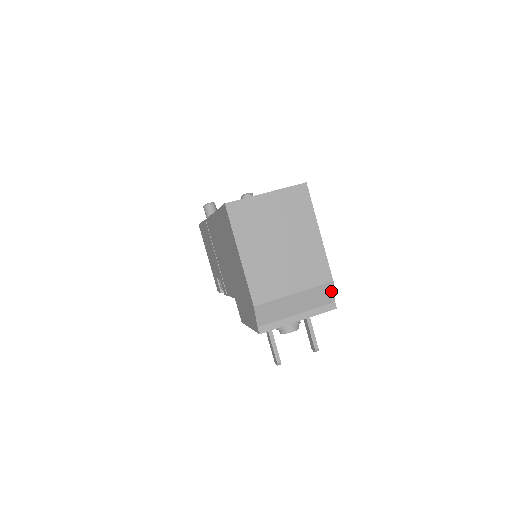
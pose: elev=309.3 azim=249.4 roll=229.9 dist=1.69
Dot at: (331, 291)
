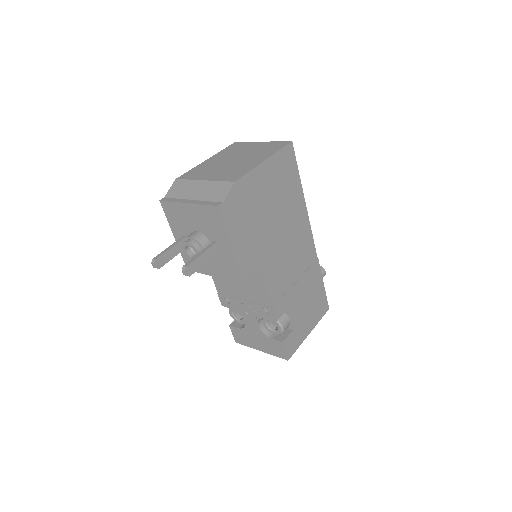
Dot at: (227, 191)
